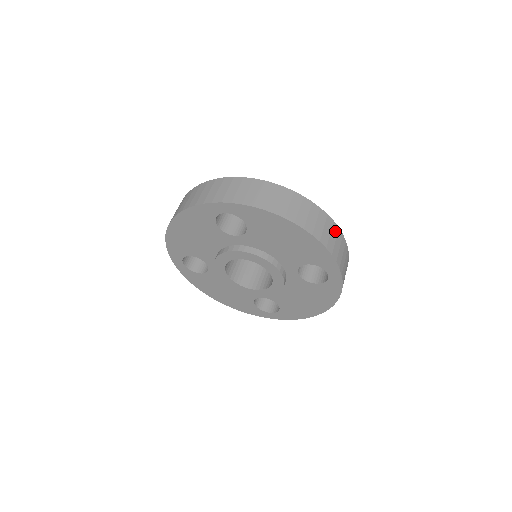
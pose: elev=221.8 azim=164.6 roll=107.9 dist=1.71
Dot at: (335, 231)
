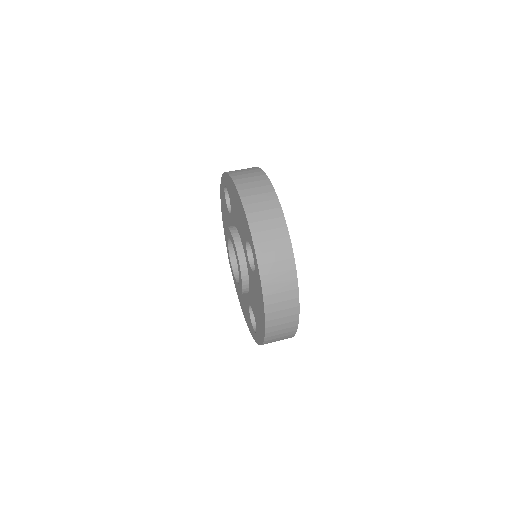
Dot at: (288, 337)
